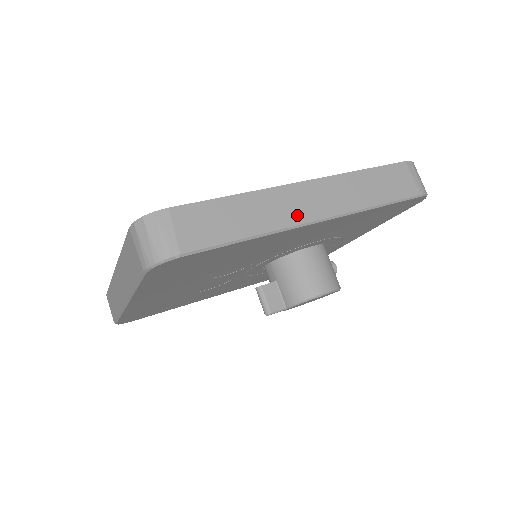
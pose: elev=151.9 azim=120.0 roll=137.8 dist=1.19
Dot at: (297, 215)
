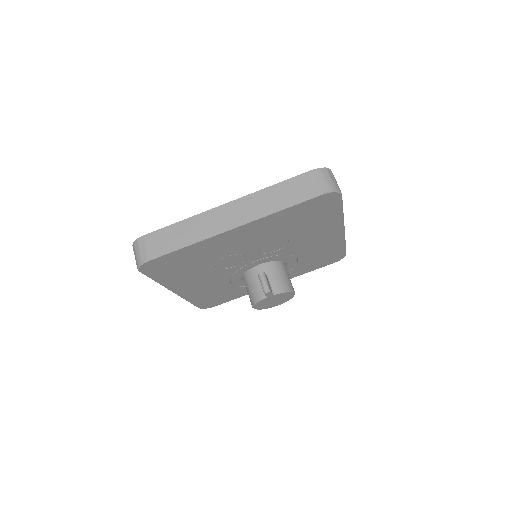
Dot at: occluded
